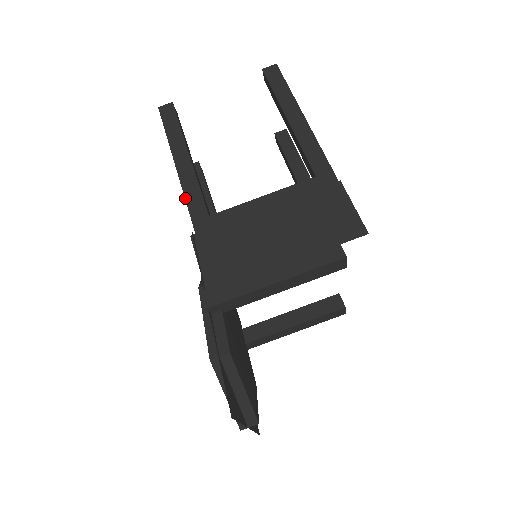
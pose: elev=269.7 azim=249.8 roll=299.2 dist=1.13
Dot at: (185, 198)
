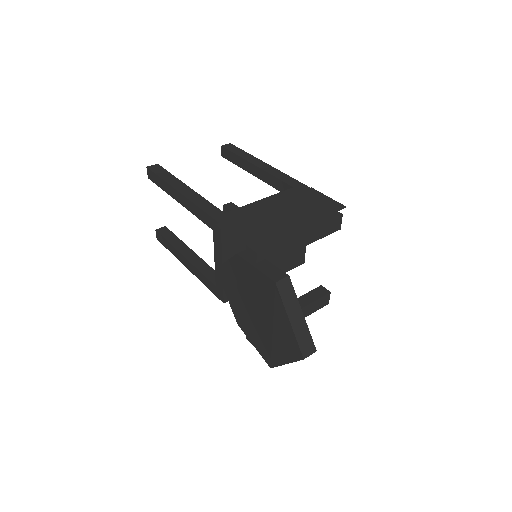
Dot at: (199, 207)
